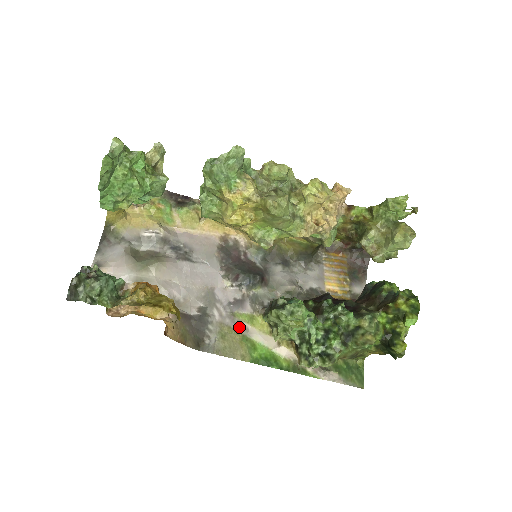
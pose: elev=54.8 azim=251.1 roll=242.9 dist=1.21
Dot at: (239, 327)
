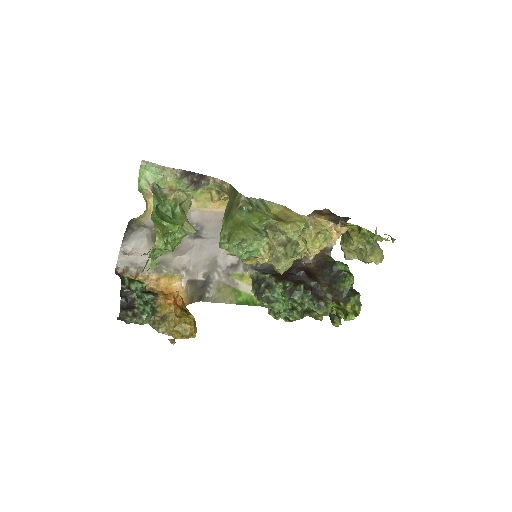
Dot at: (232, 283)
